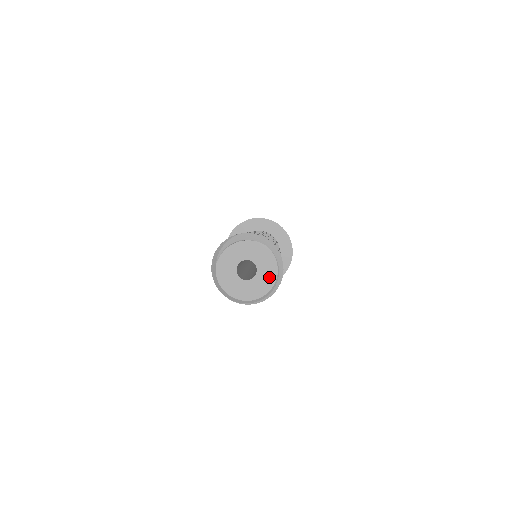
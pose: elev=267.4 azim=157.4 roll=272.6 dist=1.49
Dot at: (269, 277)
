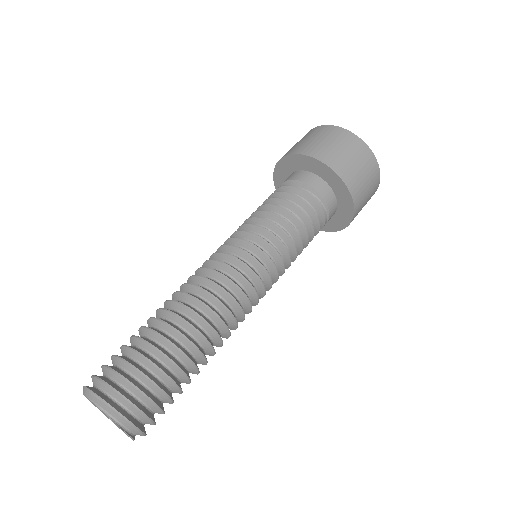
Dot at: occluded
